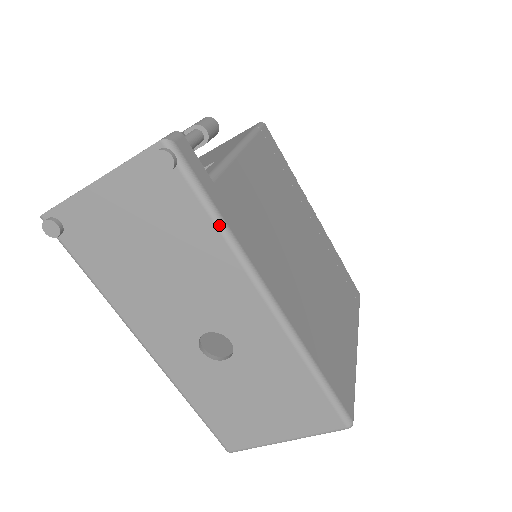
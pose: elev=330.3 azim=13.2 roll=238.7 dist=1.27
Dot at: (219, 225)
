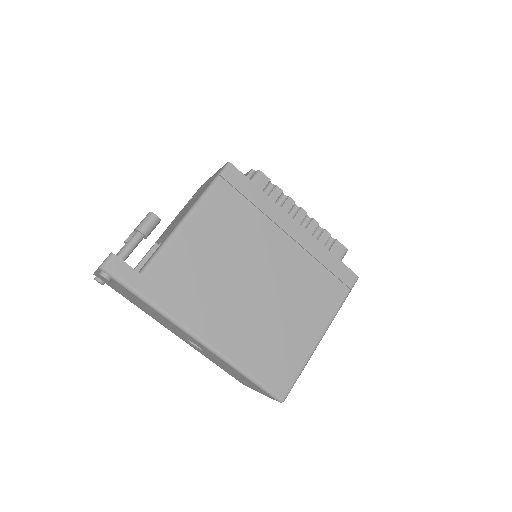
Dot at: (148, 304)
